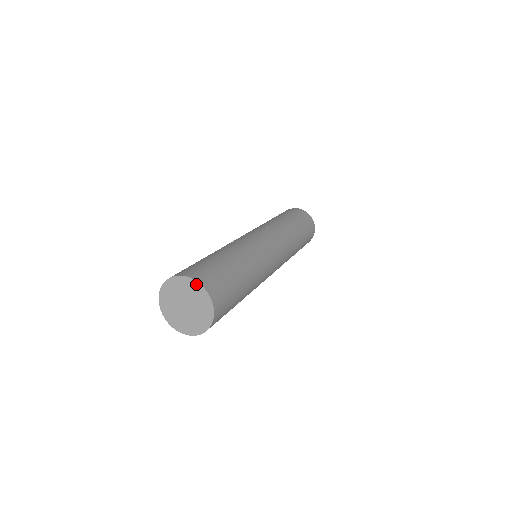
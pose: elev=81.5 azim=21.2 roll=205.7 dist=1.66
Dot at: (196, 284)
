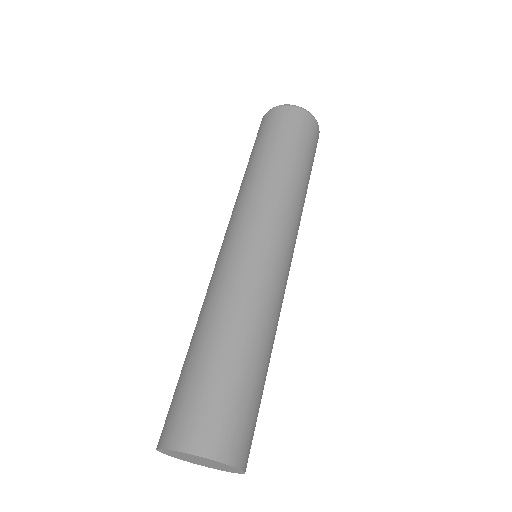
Dot at: (173, 451)
